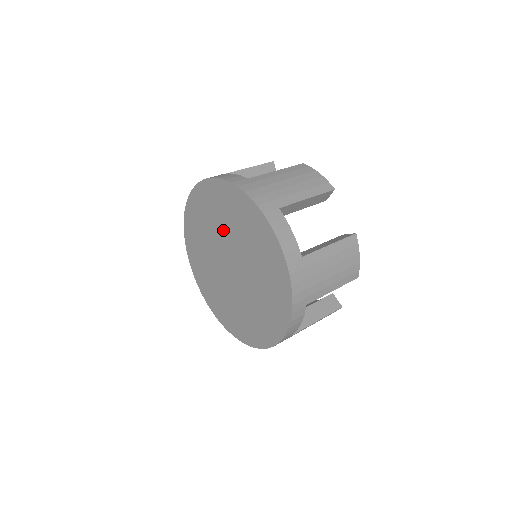
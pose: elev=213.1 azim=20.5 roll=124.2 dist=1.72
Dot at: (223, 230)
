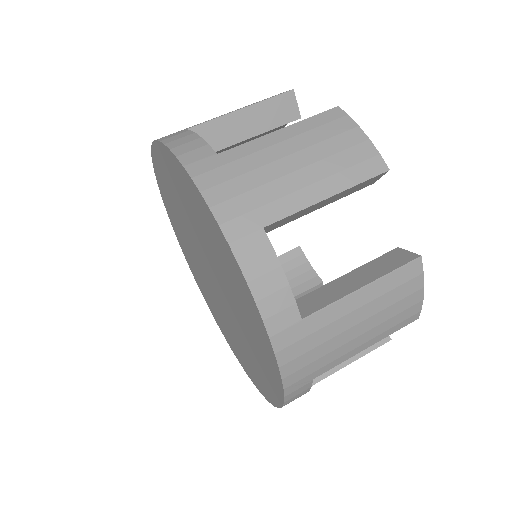
Dot at: (193, 227)
